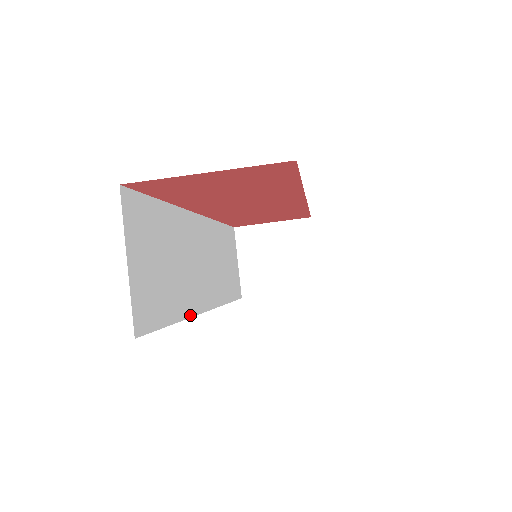
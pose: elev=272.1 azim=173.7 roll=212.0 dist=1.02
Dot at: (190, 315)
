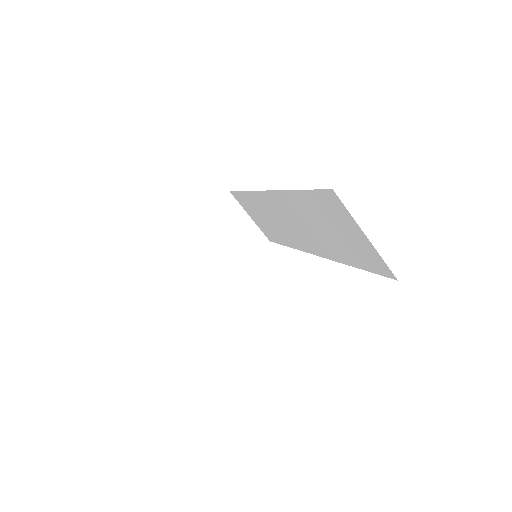
Dot at: occluded
